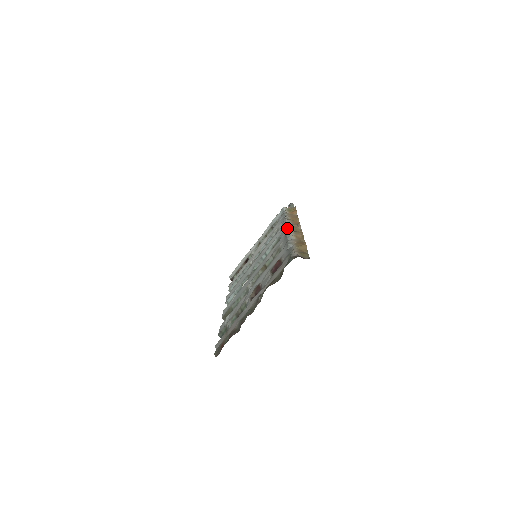
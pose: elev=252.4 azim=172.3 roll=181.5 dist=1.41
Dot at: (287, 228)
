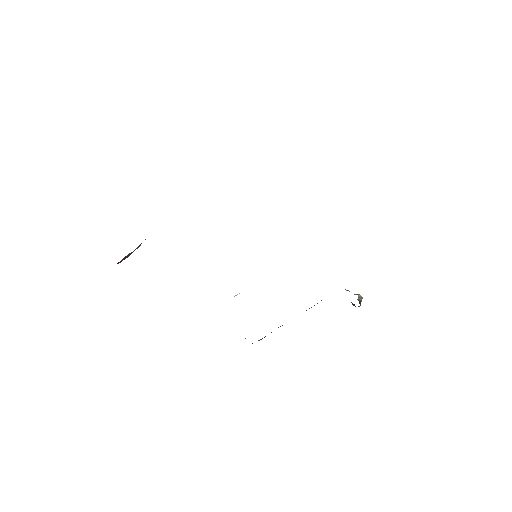
Dot at: occluded
